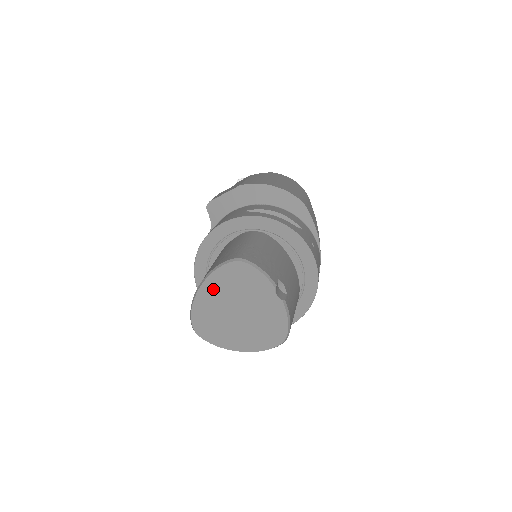
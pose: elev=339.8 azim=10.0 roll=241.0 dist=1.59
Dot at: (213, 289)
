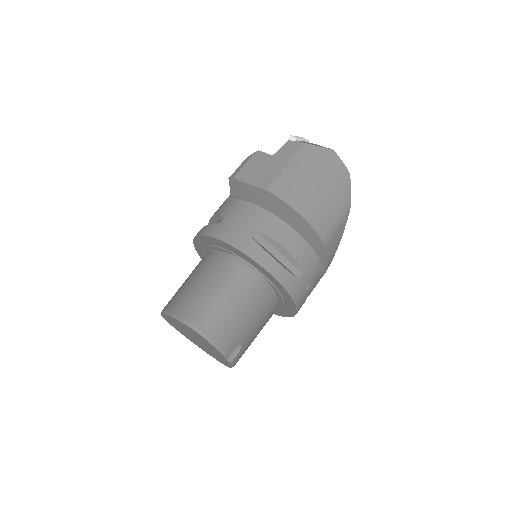
Dot at: (178, 323)
